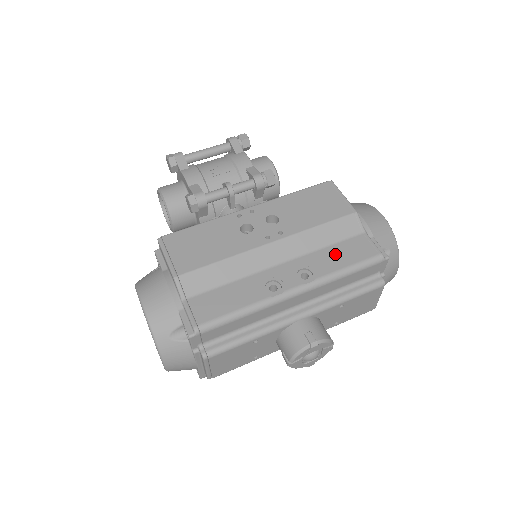
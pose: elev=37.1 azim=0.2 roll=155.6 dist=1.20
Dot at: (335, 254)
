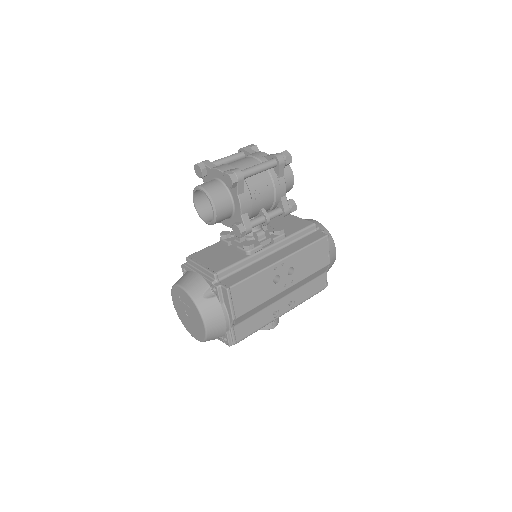
Dot at: (308, 289)
